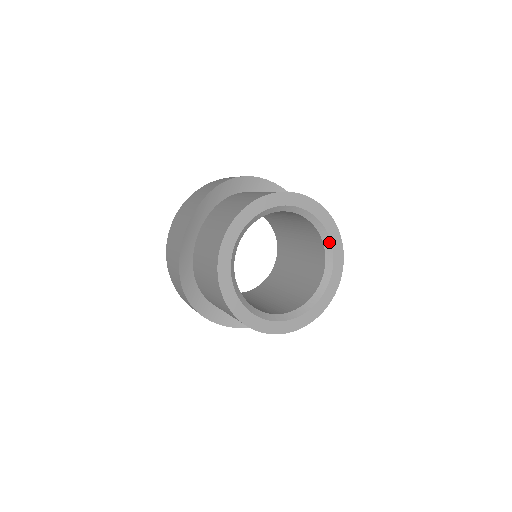
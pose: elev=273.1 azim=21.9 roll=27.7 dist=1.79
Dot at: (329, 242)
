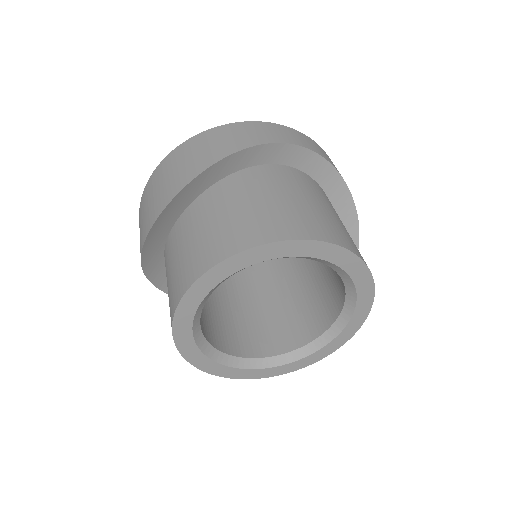
Dot at: (354, 296)
